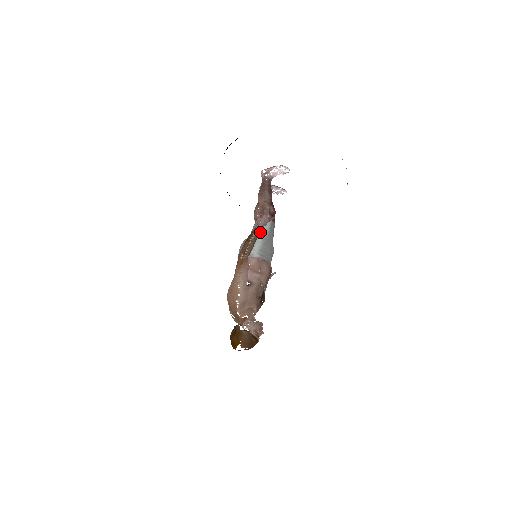
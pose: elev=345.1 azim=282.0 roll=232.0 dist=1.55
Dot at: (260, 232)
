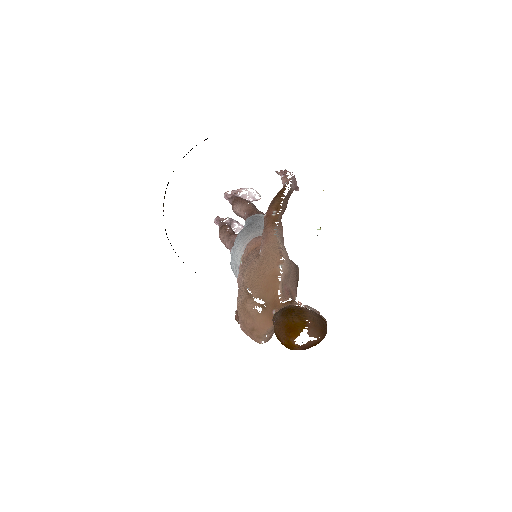
Dot at: (292, 192)
